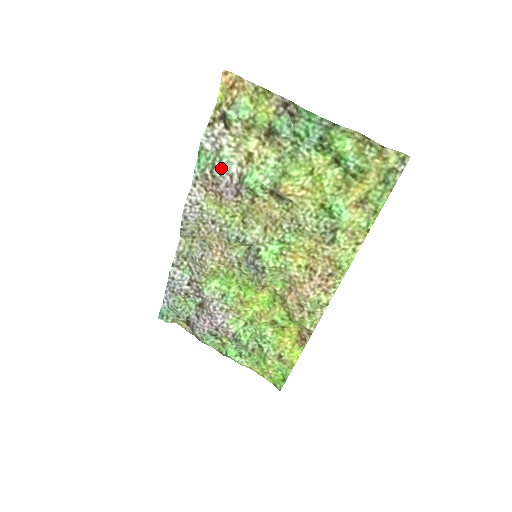
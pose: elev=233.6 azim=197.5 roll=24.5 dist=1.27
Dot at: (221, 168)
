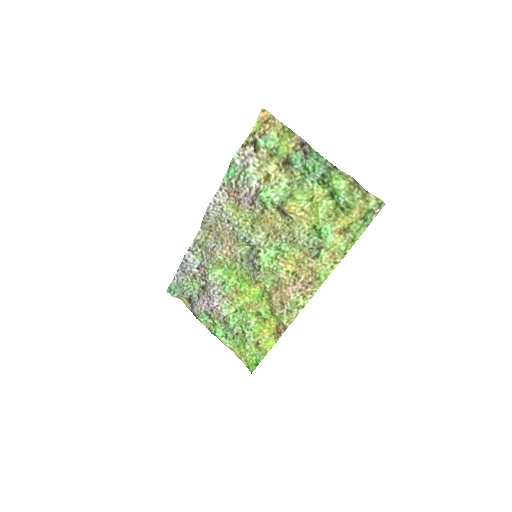
Dot at: (244, 181)
